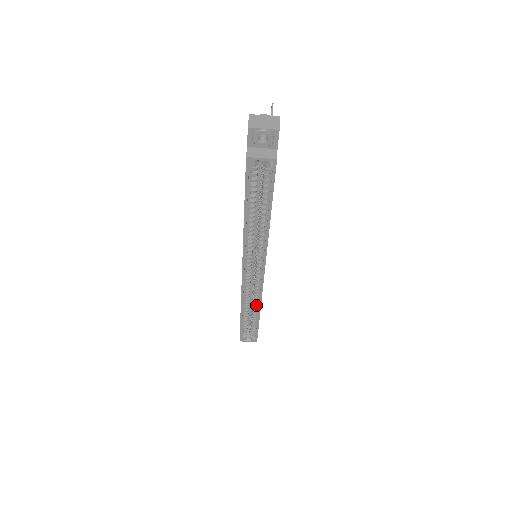
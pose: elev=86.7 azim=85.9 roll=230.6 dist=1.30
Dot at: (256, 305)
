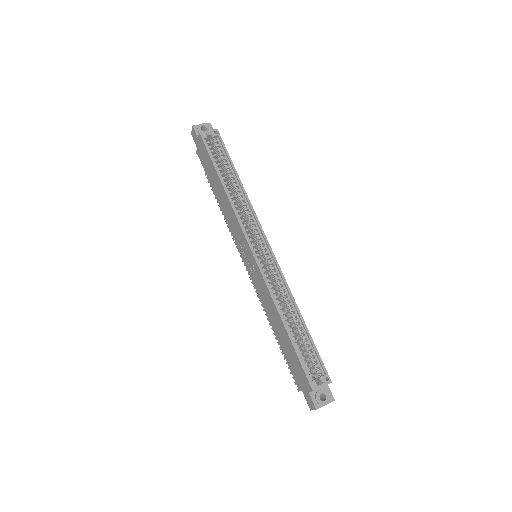
Dot at: (289, 303)
